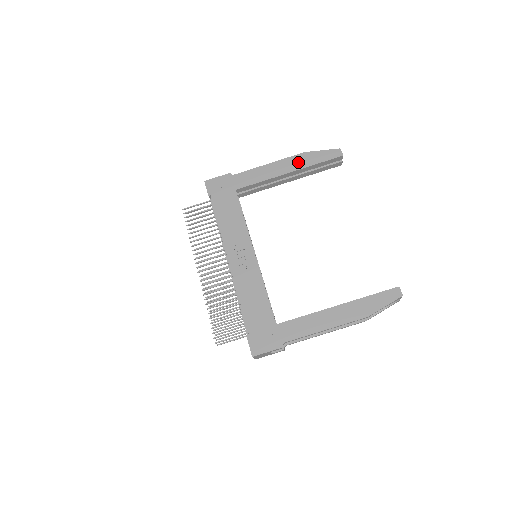
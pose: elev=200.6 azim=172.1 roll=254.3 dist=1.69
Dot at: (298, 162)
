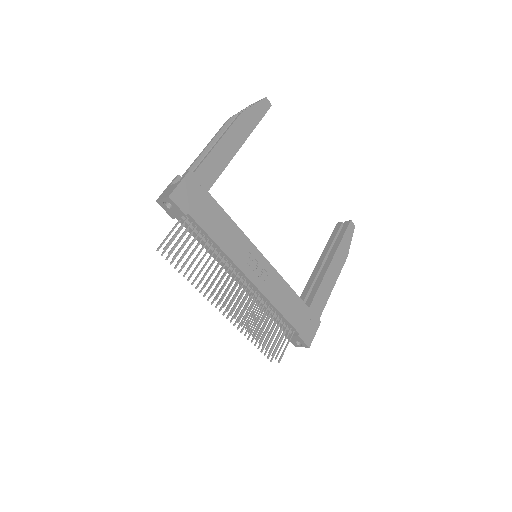
Dot at: (243, 128)
